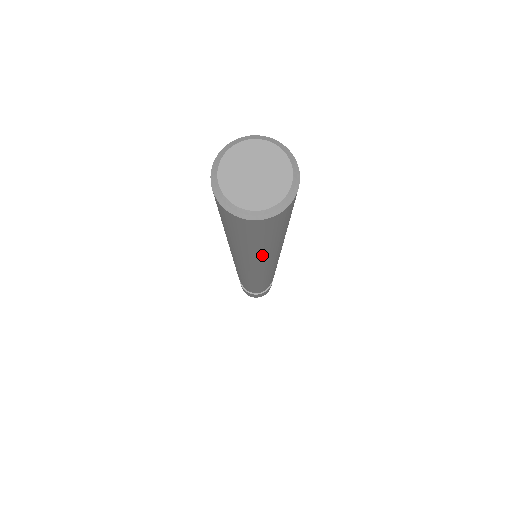
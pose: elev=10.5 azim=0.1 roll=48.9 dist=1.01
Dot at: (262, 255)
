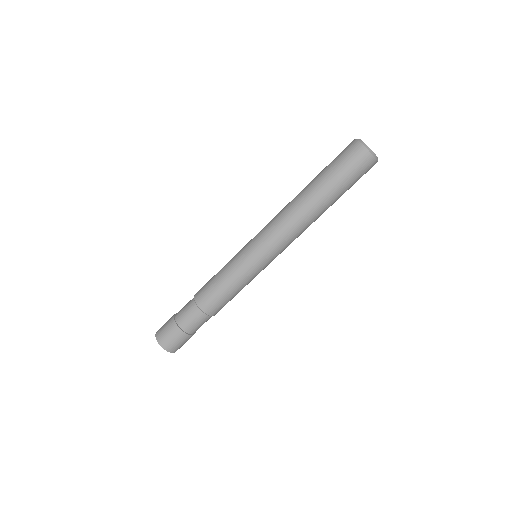
Dot at: (322, 208)
